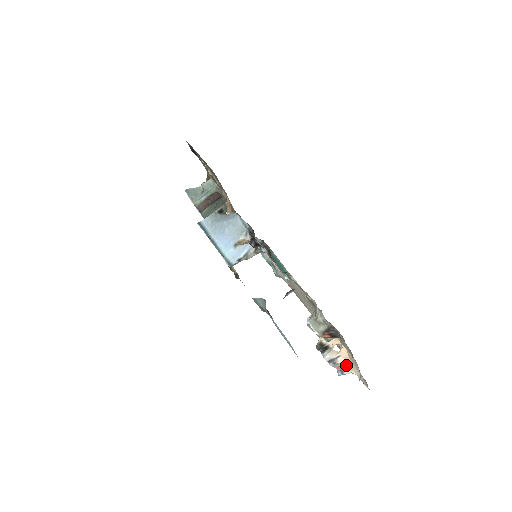
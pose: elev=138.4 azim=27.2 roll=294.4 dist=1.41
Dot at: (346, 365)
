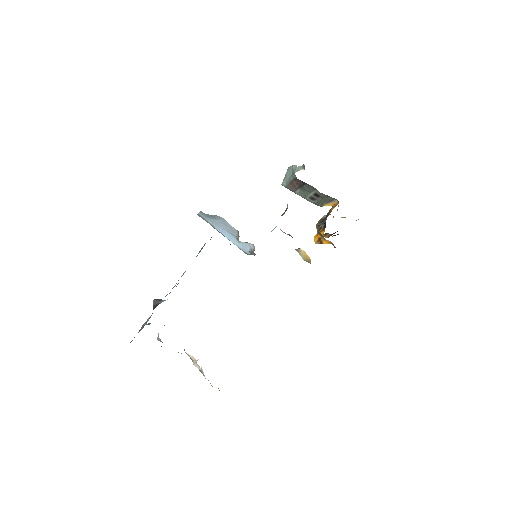
Dot at: occluded
